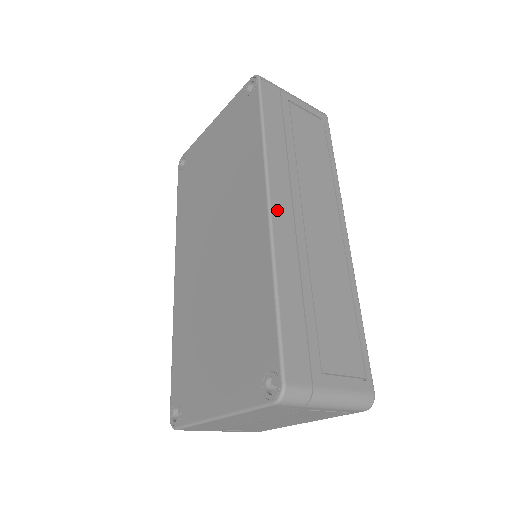
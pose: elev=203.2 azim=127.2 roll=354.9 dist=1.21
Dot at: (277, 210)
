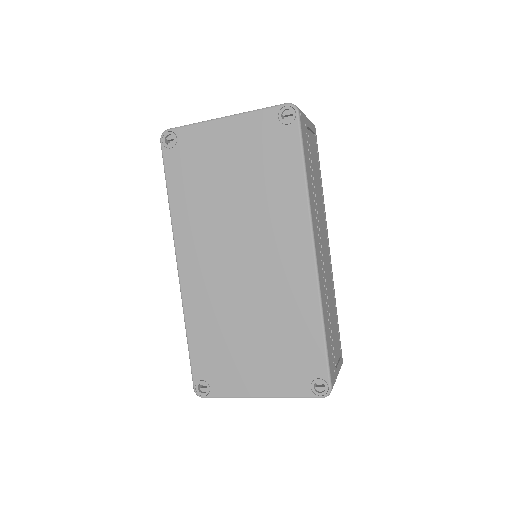
Dot at: (318, 256)
